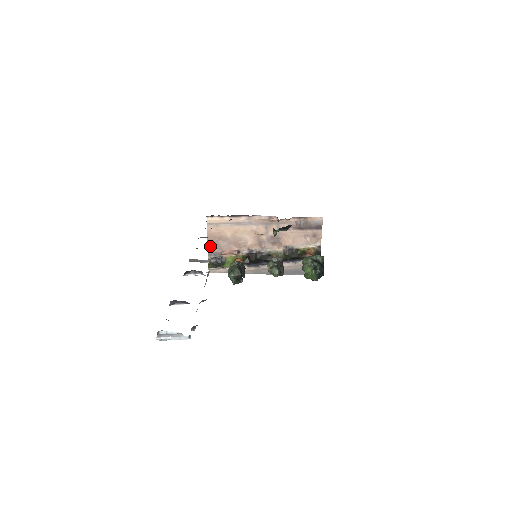
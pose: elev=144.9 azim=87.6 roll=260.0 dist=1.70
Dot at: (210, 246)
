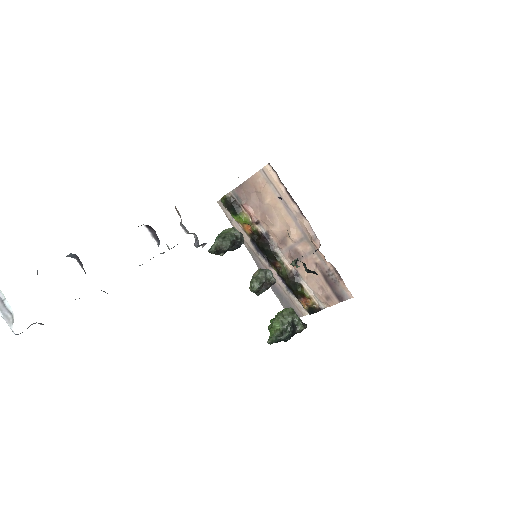
Dot at: (243, 187)
